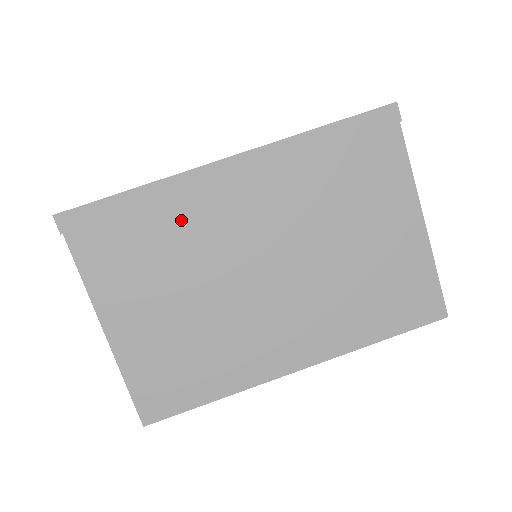
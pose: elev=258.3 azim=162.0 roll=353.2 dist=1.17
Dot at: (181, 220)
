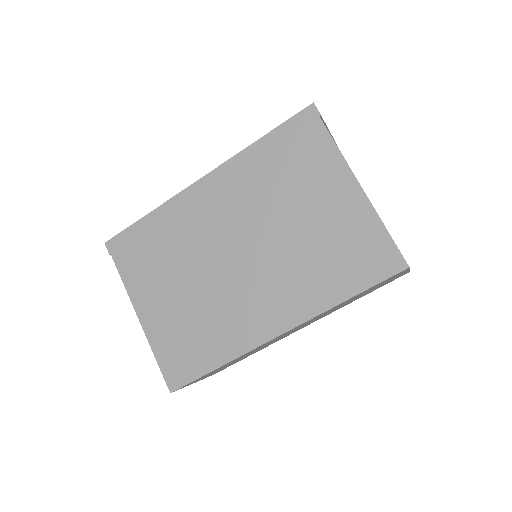
Dot at: (177, 229)
